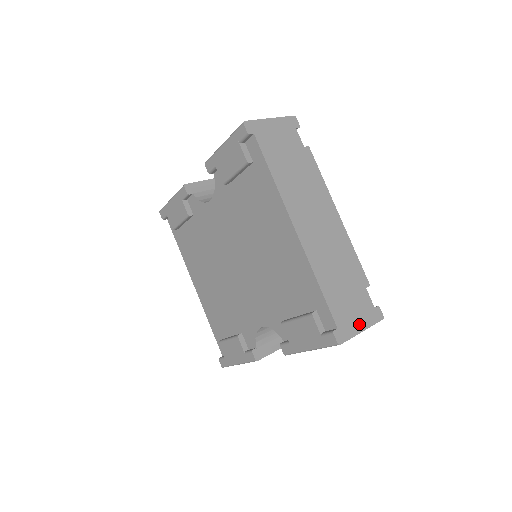
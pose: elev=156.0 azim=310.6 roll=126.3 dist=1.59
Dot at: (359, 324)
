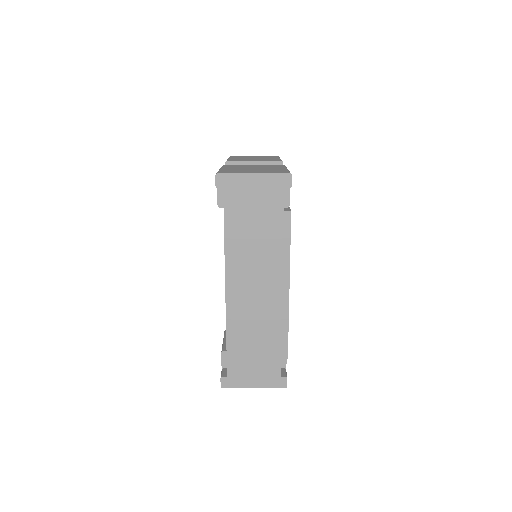
Dot at: (253, 382)
